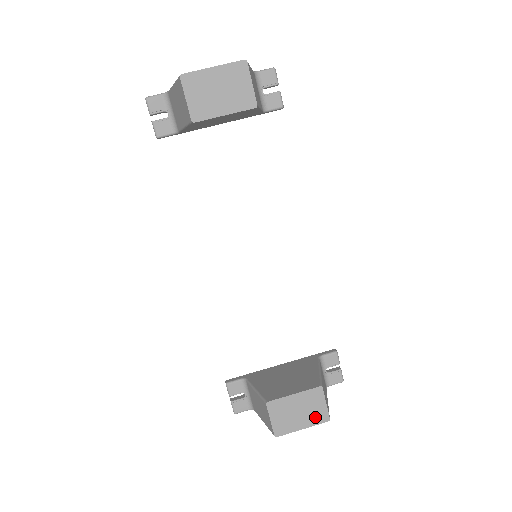
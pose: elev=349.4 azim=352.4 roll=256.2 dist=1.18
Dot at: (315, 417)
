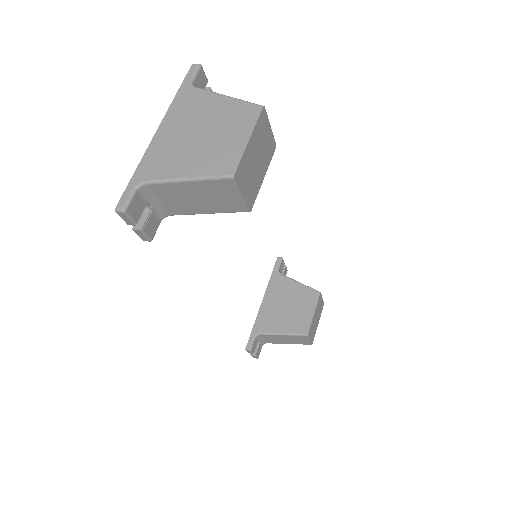
Dot at: (320, 311)
